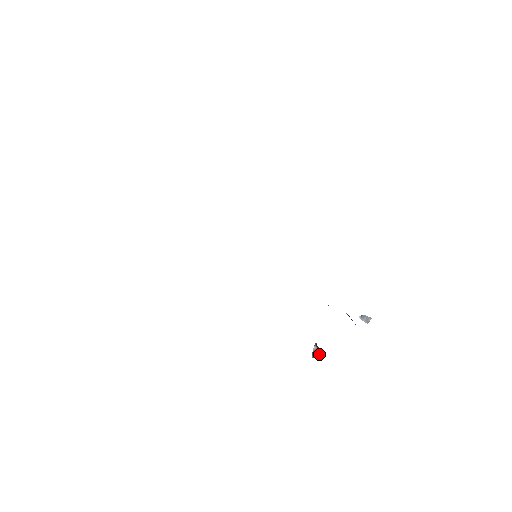
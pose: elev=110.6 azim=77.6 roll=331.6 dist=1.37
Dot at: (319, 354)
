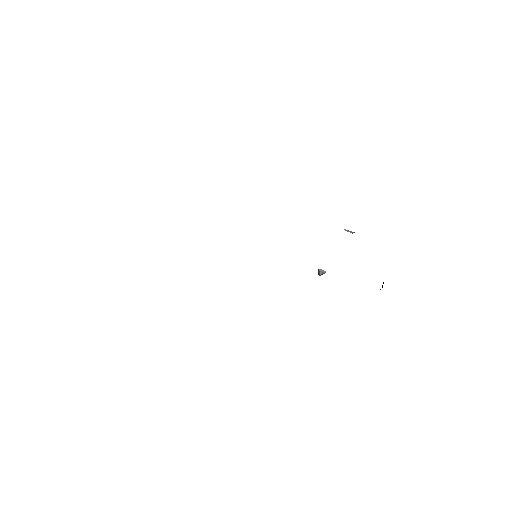
Dot at: occluded
